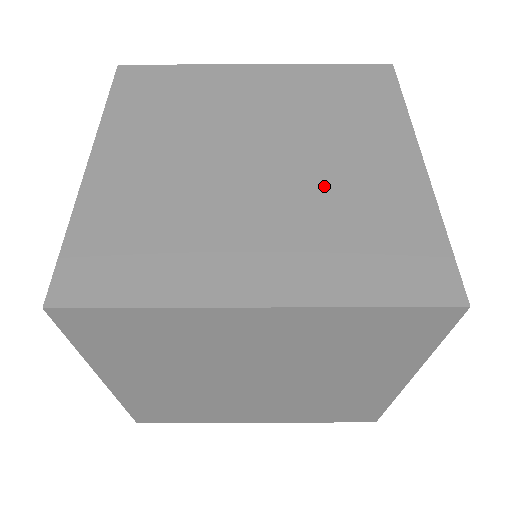
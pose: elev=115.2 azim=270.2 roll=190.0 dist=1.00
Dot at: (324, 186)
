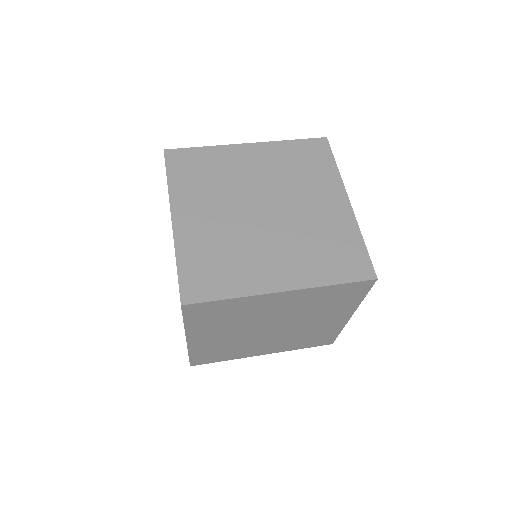
Dot at: (302, 223)
